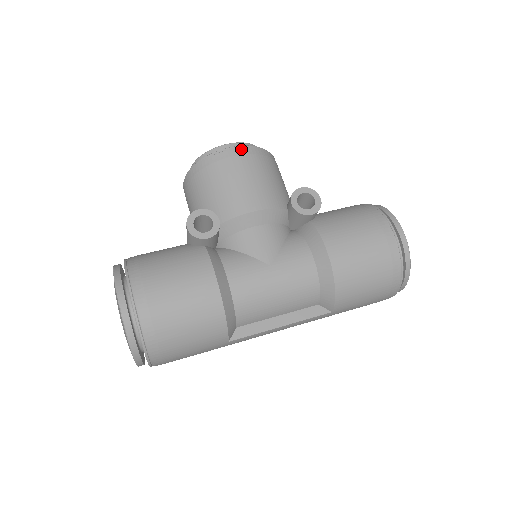
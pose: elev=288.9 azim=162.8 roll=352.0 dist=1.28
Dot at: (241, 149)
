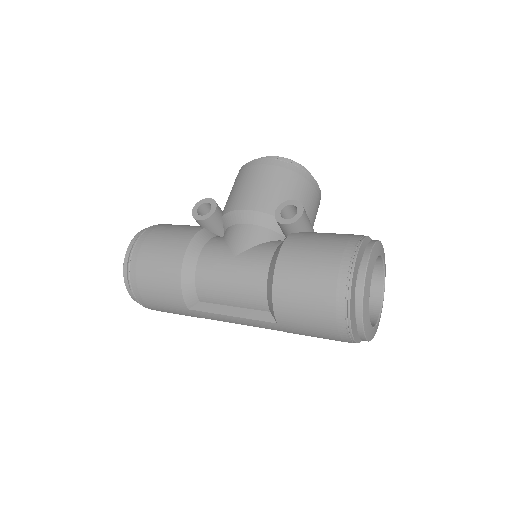
Dot at: (269, 160)
